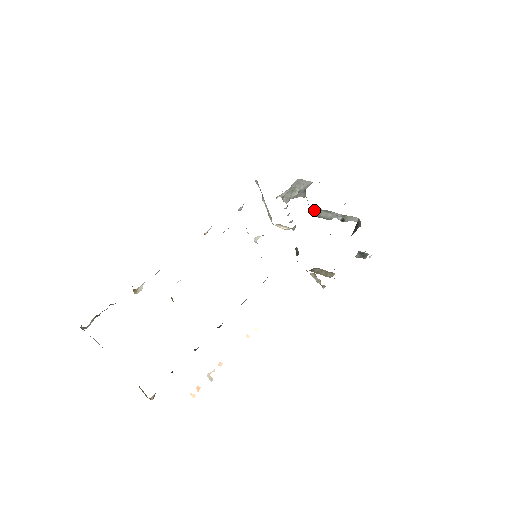
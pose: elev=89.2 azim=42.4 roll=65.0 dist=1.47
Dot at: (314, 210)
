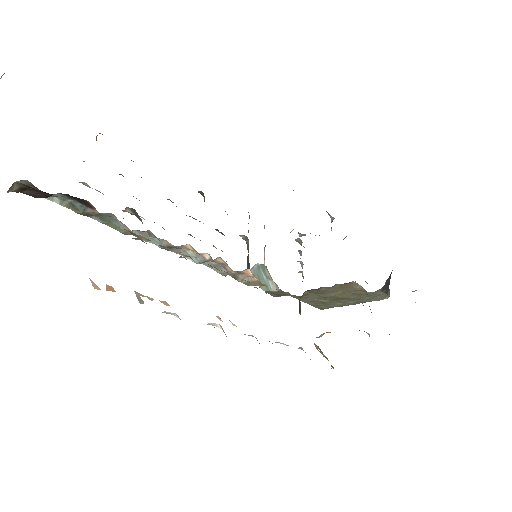
Dot at: occluded
